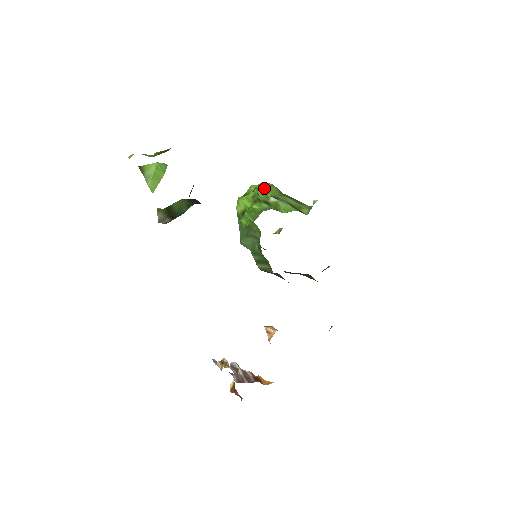
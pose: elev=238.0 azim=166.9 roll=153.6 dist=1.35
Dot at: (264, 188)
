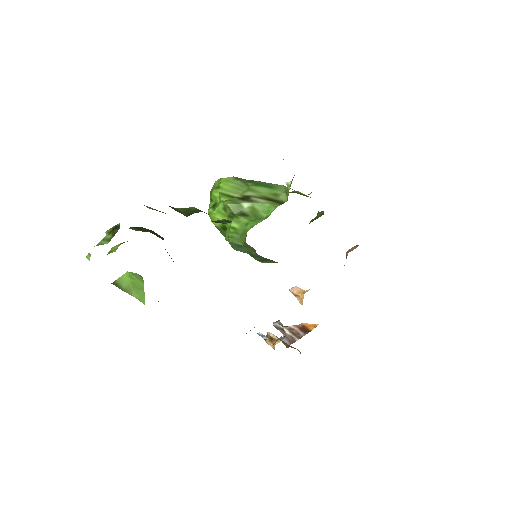
Dot at: (228, 189)
